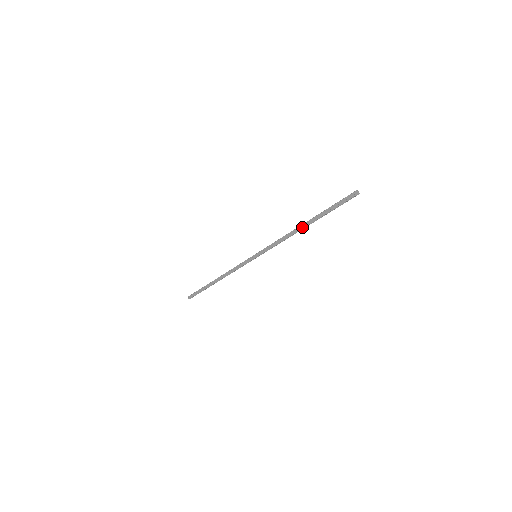
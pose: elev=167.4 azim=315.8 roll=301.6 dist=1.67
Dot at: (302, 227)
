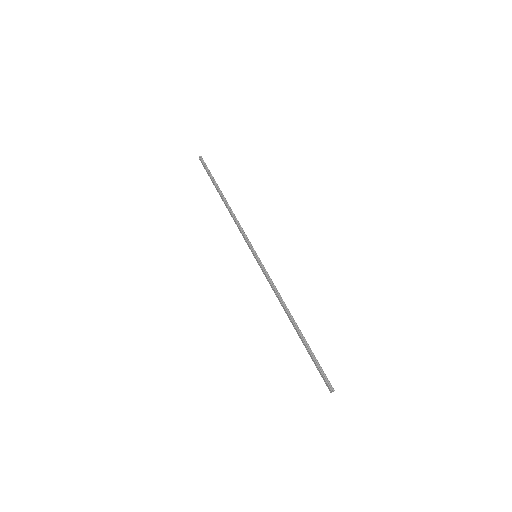
Dot at: (291, 321)
